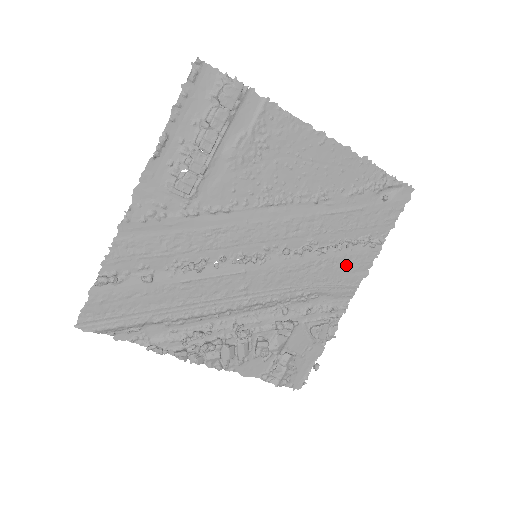
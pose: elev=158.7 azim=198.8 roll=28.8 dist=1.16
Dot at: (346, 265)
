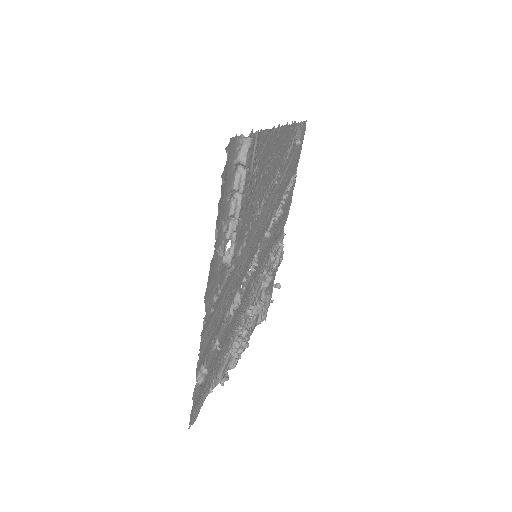
Dot at: (285, 209)
